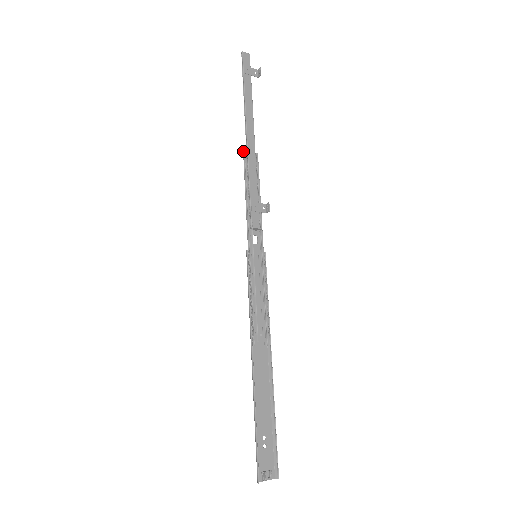
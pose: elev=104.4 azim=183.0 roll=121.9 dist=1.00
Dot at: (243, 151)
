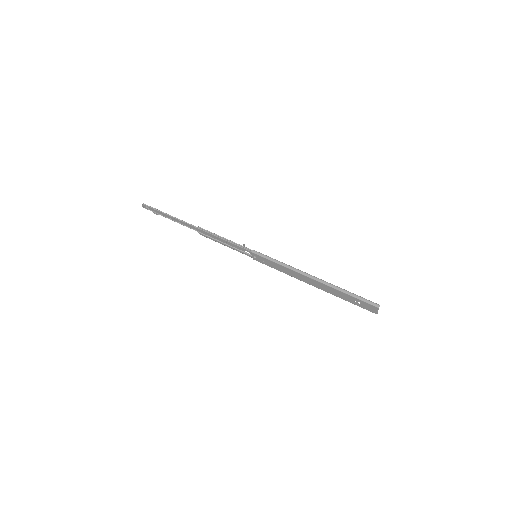
Dot at: (197, 227)
